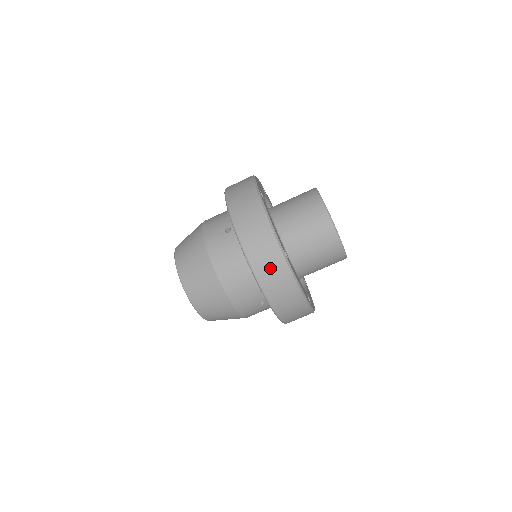
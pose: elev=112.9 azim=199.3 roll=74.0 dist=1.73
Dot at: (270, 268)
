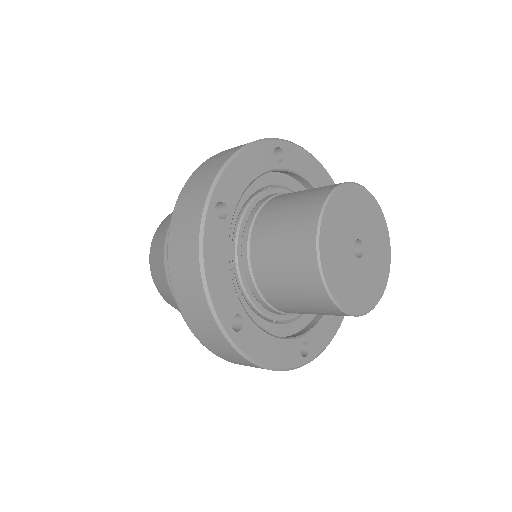
Dot at: (187, 211)
